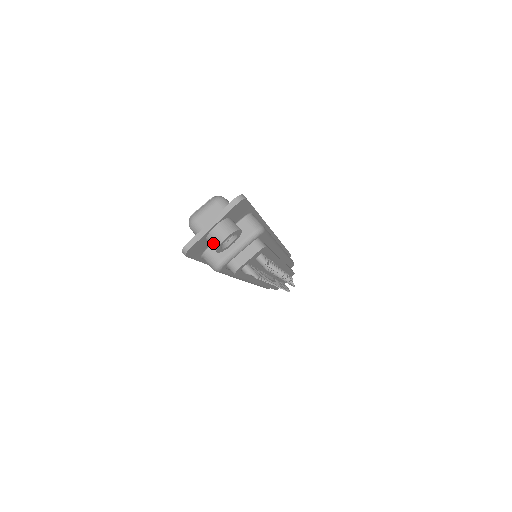
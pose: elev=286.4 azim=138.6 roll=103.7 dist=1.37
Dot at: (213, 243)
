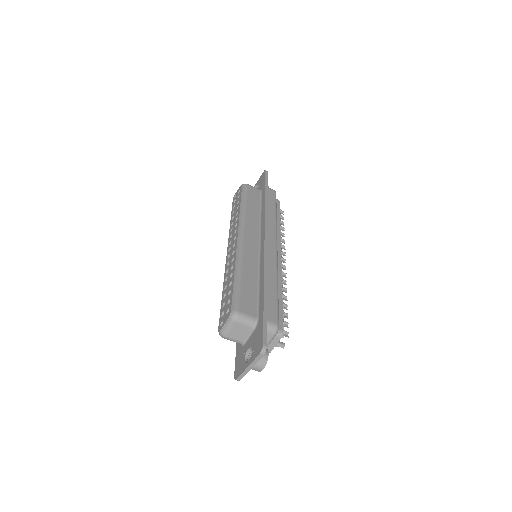
Dot at: occluded
